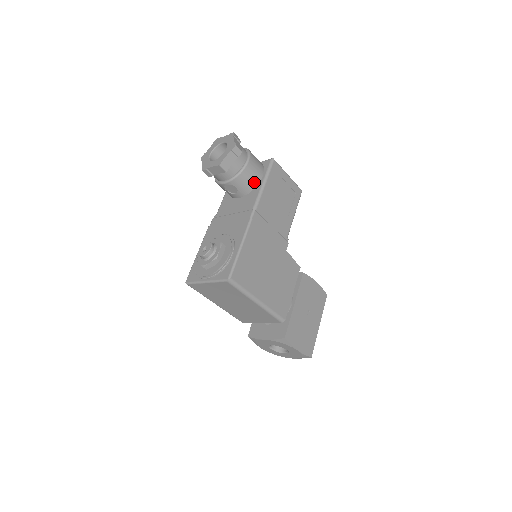
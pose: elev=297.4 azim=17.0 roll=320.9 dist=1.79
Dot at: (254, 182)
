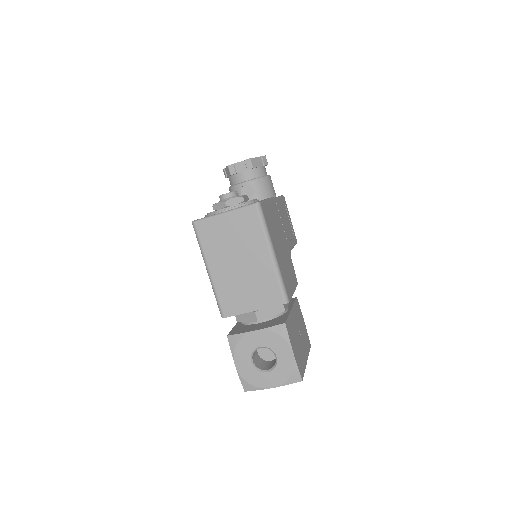
Dot at: (270, 194)
